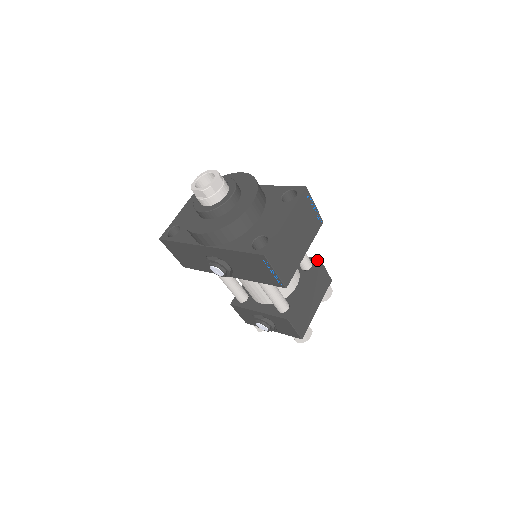
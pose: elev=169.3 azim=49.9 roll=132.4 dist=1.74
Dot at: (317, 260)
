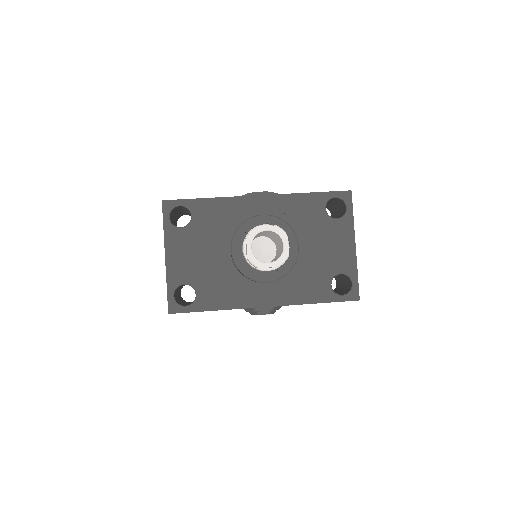
Dot at: occluded
